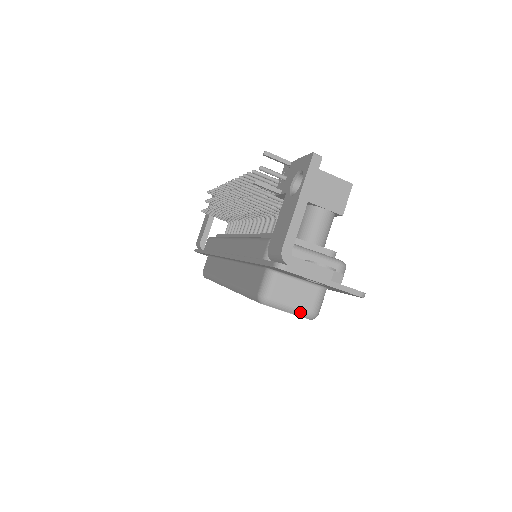
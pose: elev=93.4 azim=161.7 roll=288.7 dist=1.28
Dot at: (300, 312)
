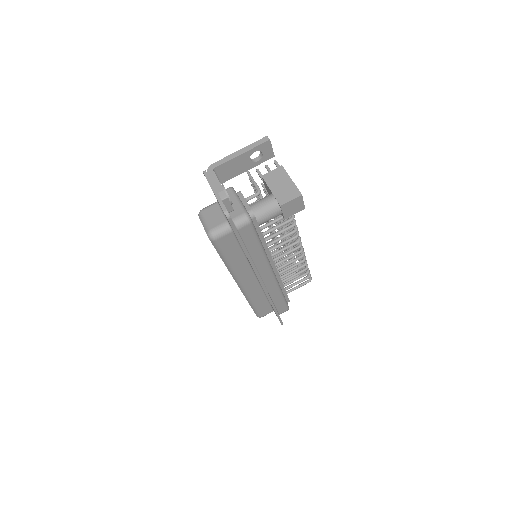
Dot at: (206, 227)
